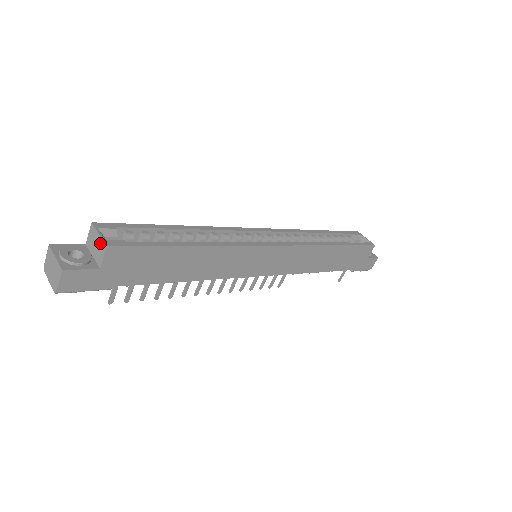
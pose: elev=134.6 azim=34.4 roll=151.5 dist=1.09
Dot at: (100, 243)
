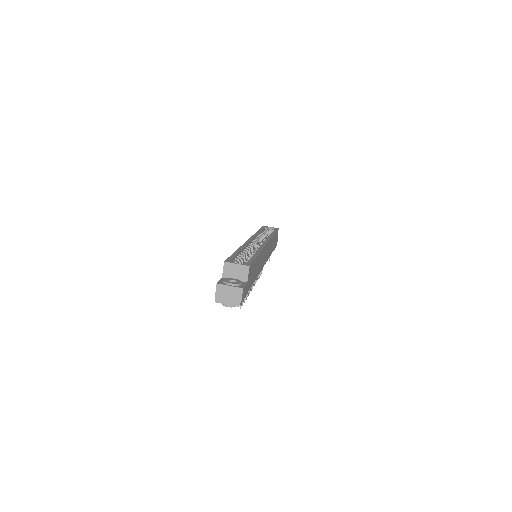
Dot at: (241, 268)
